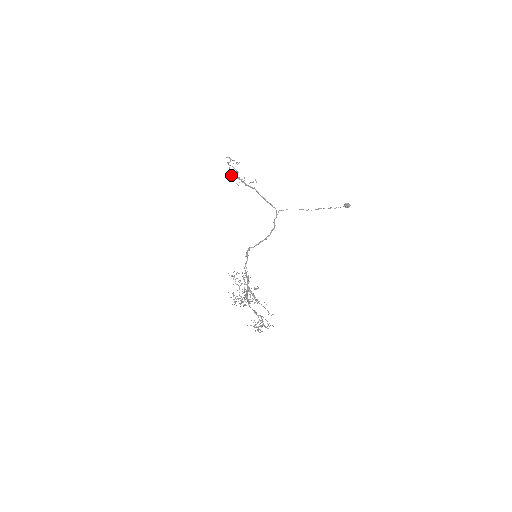
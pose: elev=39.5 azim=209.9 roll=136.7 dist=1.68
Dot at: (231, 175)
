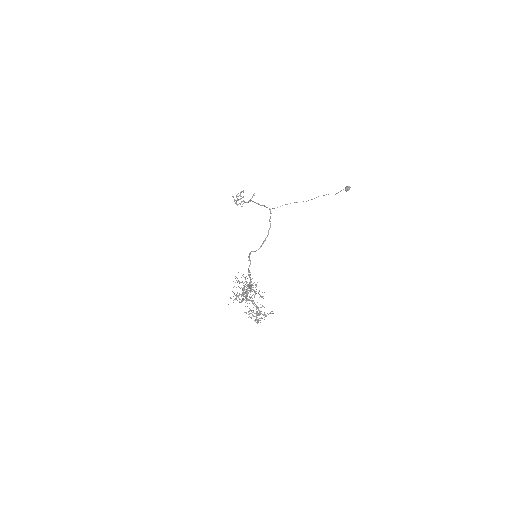
Dot at: (234, 200)
